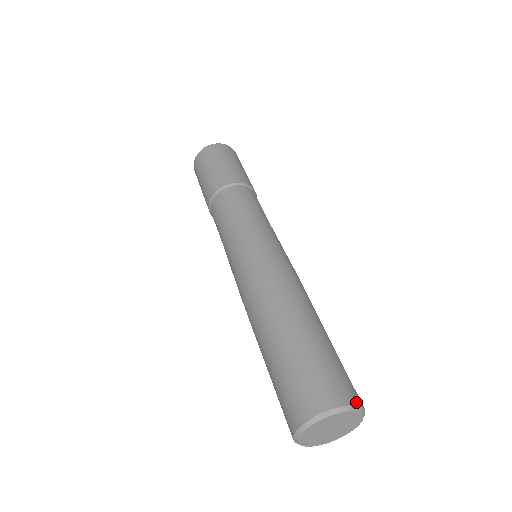
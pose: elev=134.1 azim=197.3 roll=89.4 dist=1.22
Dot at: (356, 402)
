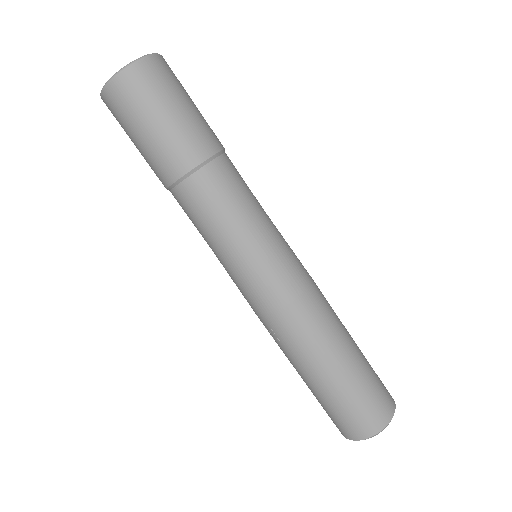
Dot at: (394, 405)
